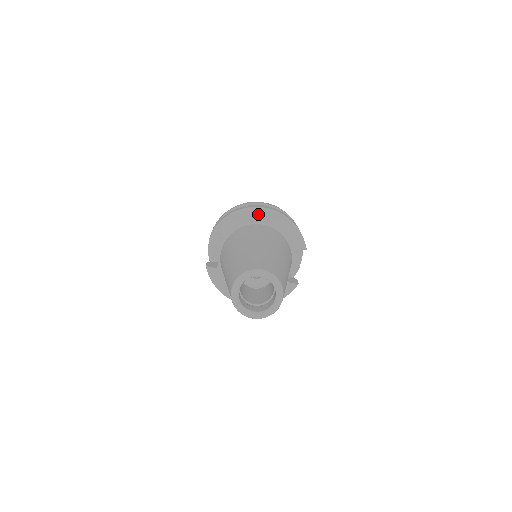
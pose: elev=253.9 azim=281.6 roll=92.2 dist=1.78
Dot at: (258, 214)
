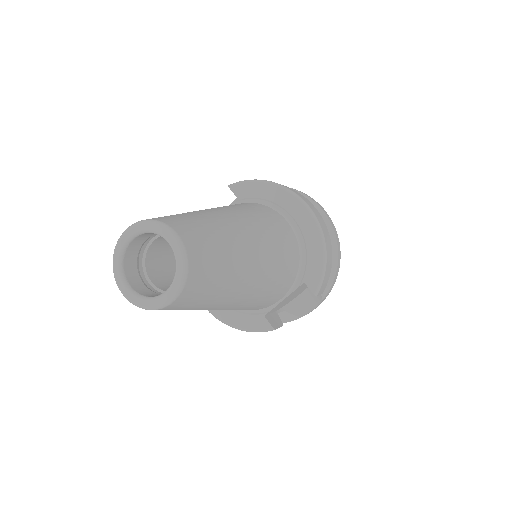
Dot at: (292, 204)
